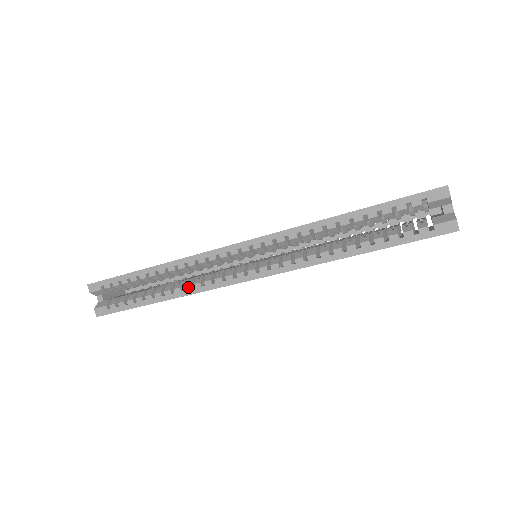
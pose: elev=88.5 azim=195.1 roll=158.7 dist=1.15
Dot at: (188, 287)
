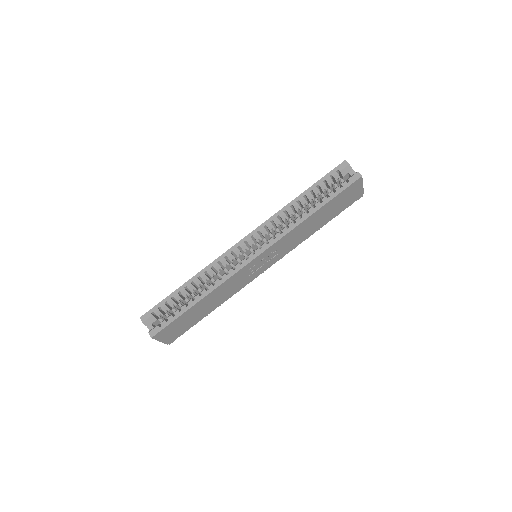
Dot at: (217, 281)
